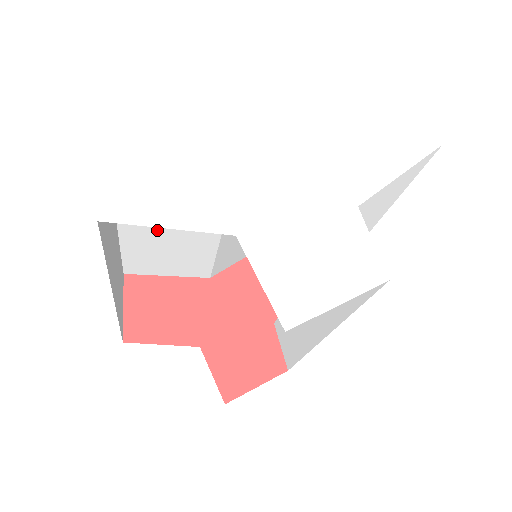
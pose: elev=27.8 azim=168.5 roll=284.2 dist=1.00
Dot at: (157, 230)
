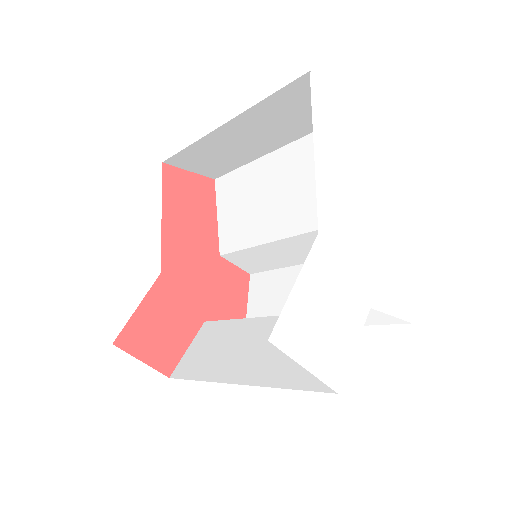
Dot at: occluded
